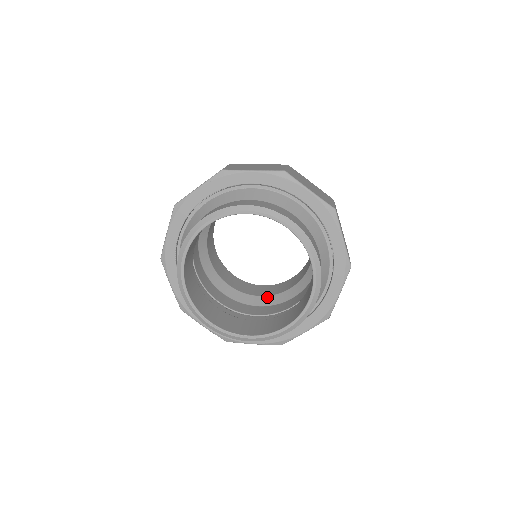
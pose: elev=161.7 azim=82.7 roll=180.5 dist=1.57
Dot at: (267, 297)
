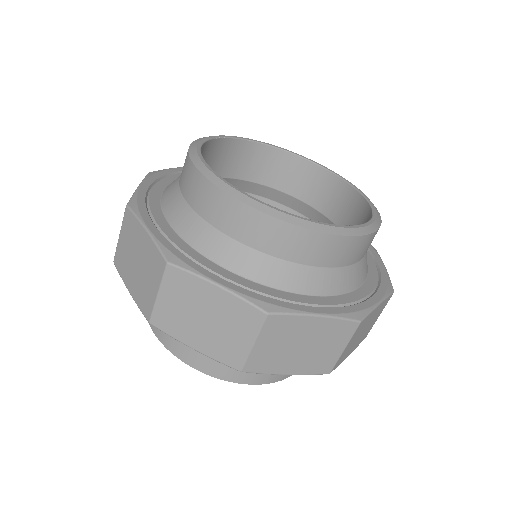
Dot at: (301, 203)
